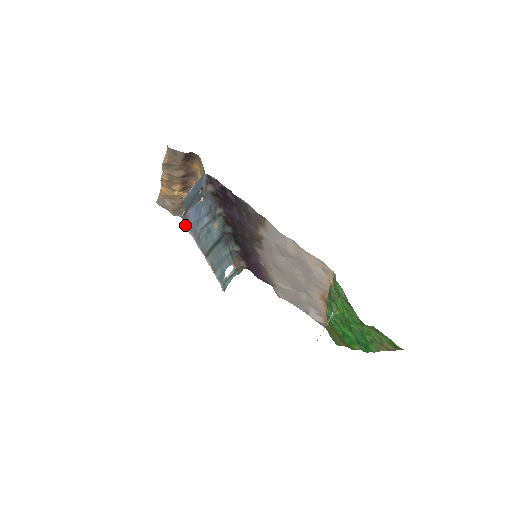
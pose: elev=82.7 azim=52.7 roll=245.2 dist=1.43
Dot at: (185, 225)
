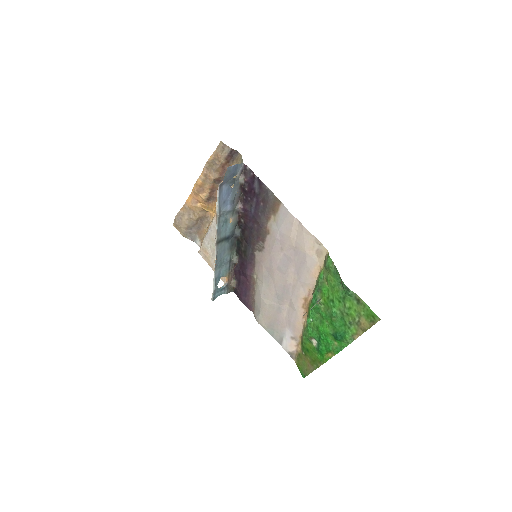
Dot at: (217, 196)
